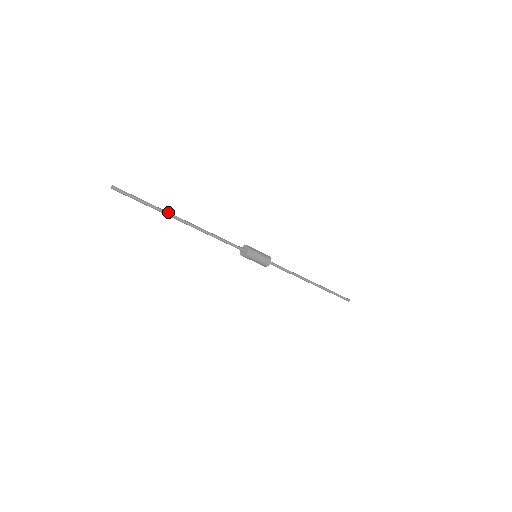
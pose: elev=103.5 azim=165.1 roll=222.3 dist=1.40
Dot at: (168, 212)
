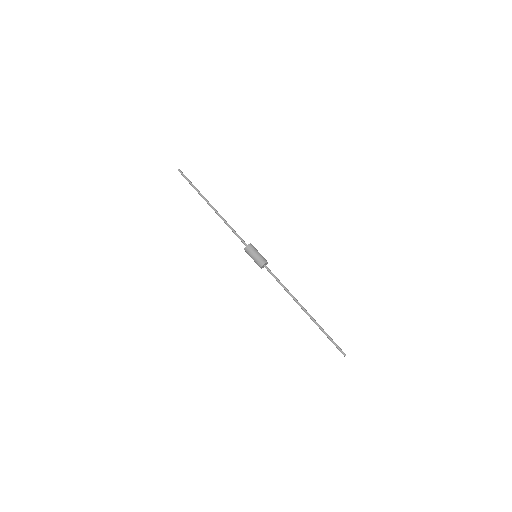
Dot at: (203, 196)
